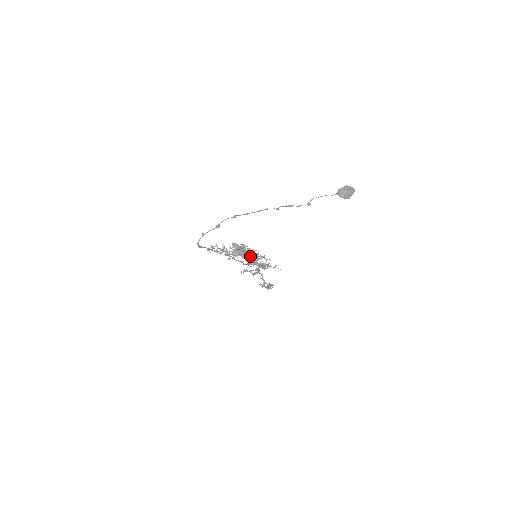
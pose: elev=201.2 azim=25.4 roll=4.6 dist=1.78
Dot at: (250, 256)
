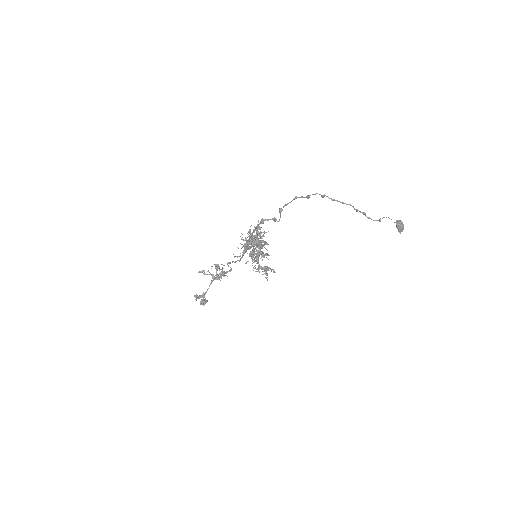
Dot at: (263, 252)
